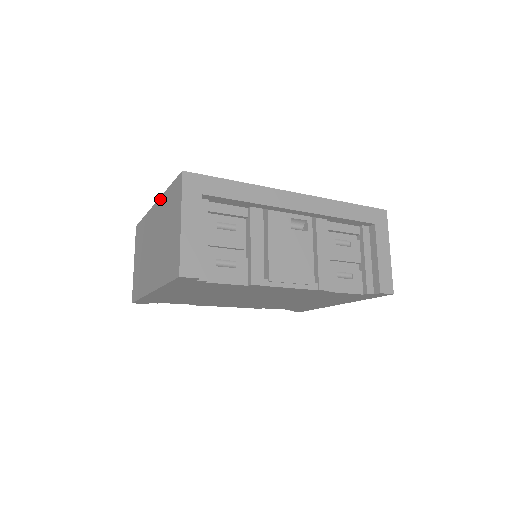
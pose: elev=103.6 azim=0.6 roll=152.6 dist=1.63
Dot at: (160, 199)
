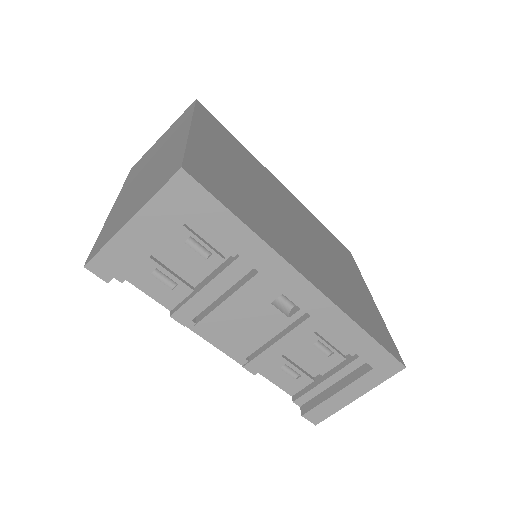
Dot at: (186, 135)
